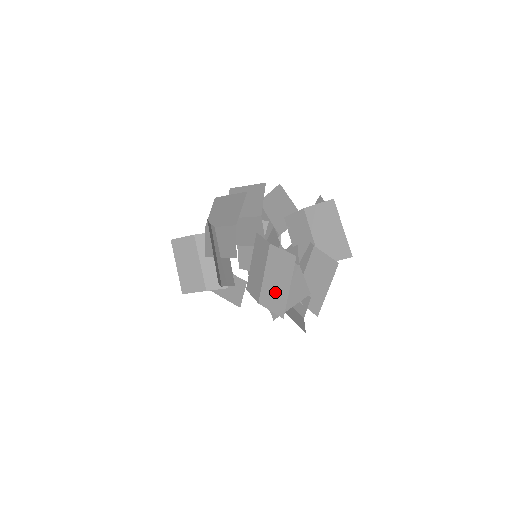
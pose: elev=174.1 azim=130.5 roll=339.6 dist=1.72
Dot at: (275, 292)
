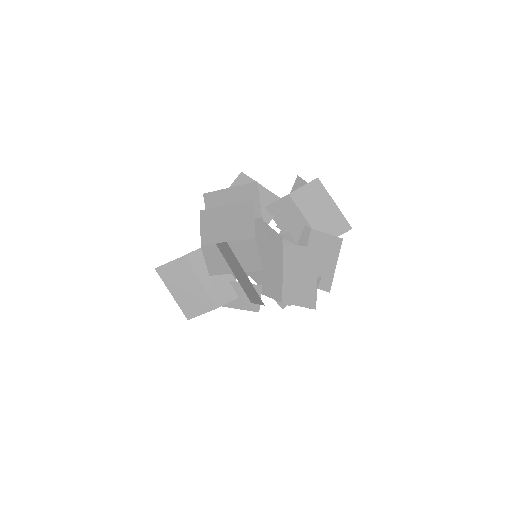
Dot at: (300, 288)
